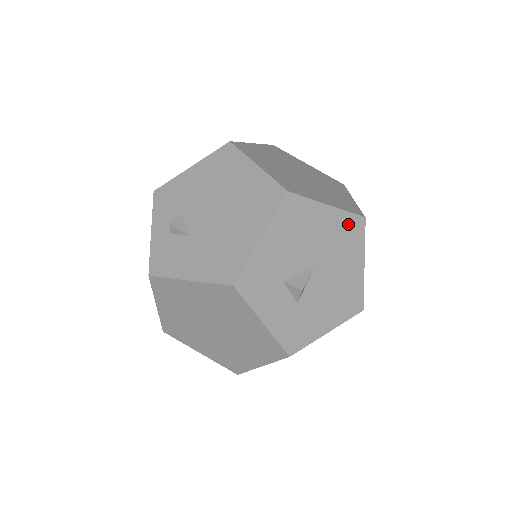
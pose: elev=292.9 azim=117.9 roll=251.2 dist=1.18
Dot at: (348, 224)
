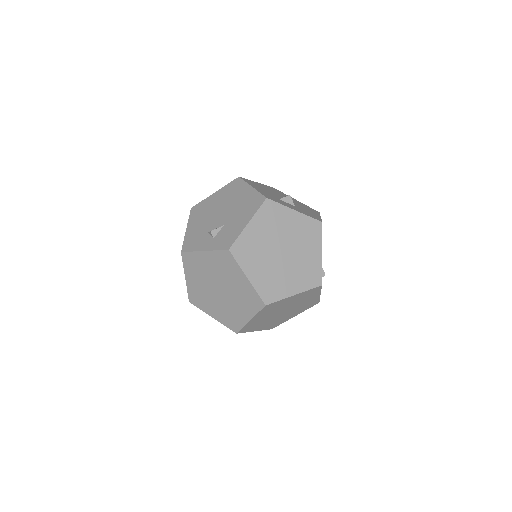
Dot at: (271, 188)
